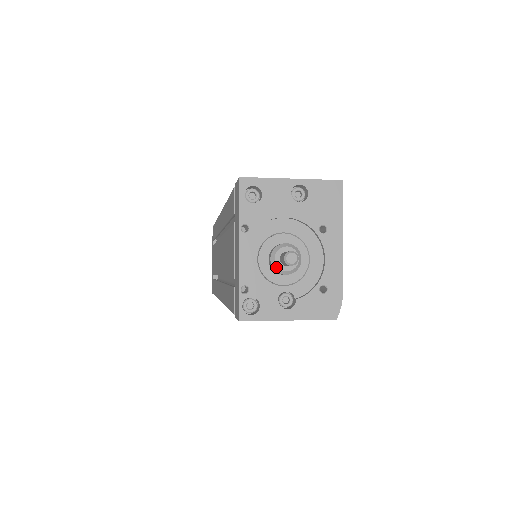
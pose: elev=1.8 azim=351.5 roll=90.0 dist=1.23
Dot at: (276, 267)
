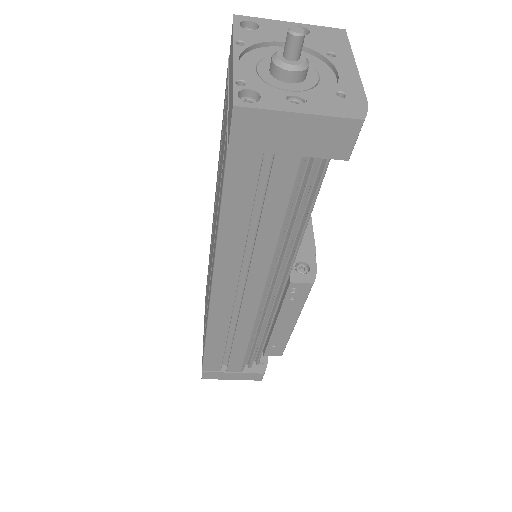
Dot at: (279, 62)
